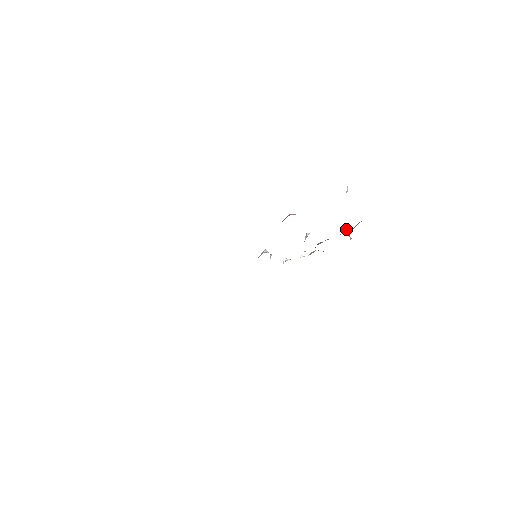
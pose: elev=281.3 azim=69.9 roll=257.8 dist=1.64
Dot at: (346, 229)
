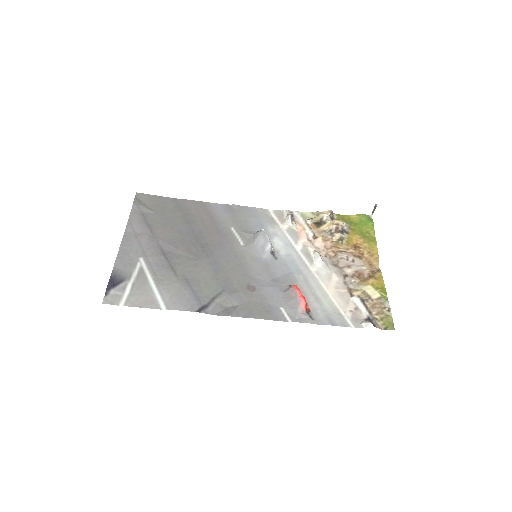
Dot at: (376, 206)
